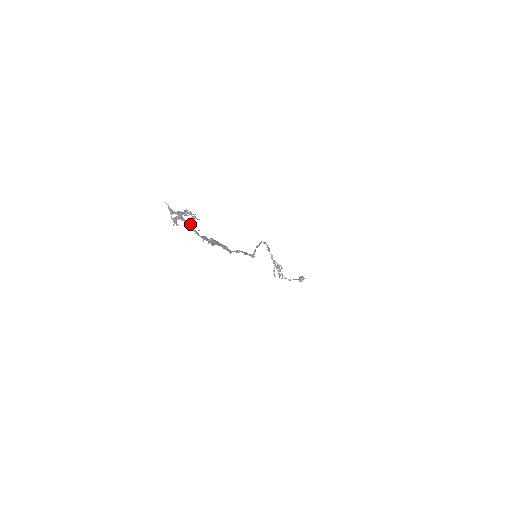
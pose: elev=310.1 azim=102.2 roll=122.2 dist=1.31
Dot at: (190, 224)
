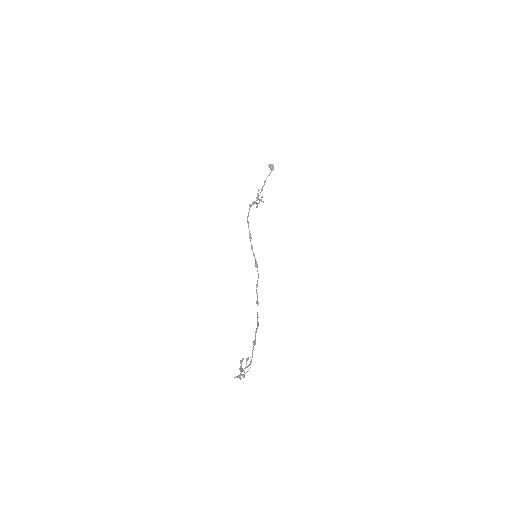
Dot at: (248, 366)
